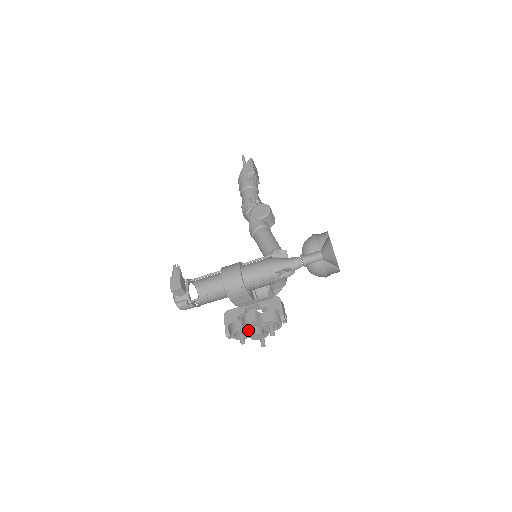
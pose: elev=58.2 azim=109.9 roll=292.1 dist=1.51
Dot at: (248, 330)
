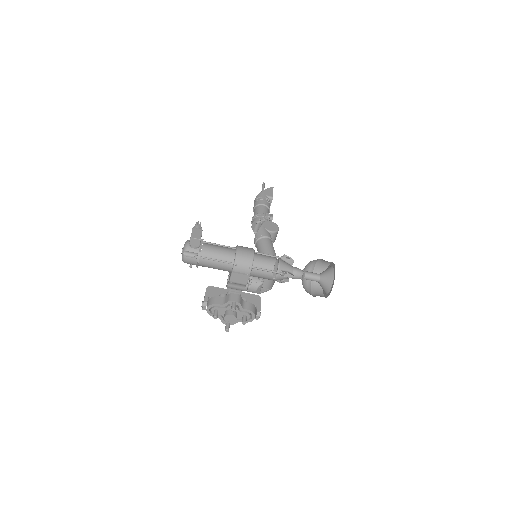
Dot at: (225, 309)
